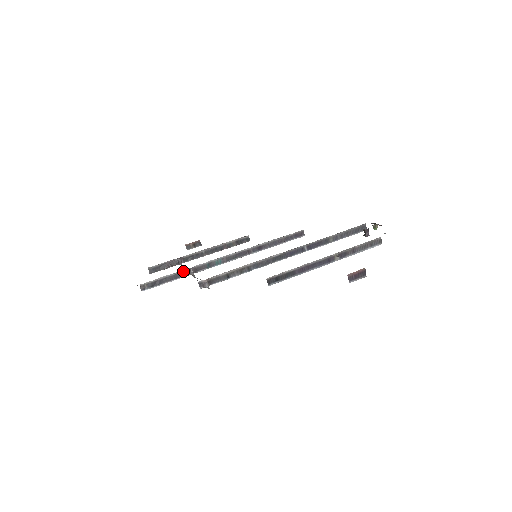
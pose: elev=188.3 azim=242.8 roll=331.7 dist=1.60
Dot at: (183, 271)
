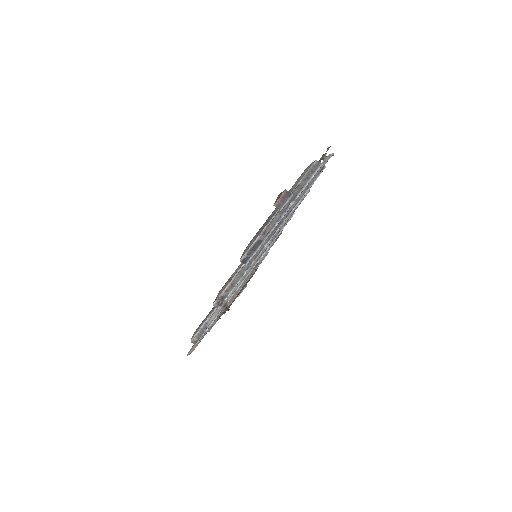
Dot at: occluded
